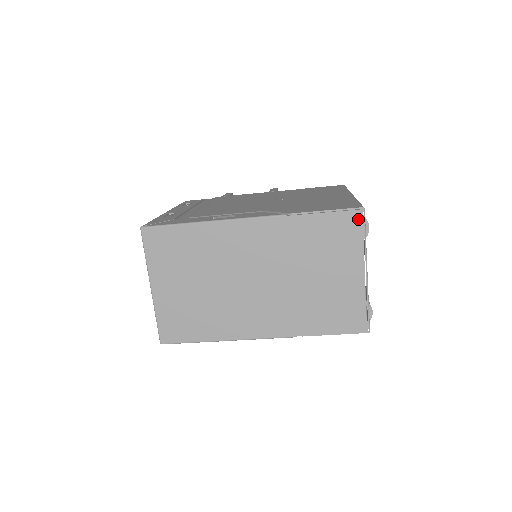
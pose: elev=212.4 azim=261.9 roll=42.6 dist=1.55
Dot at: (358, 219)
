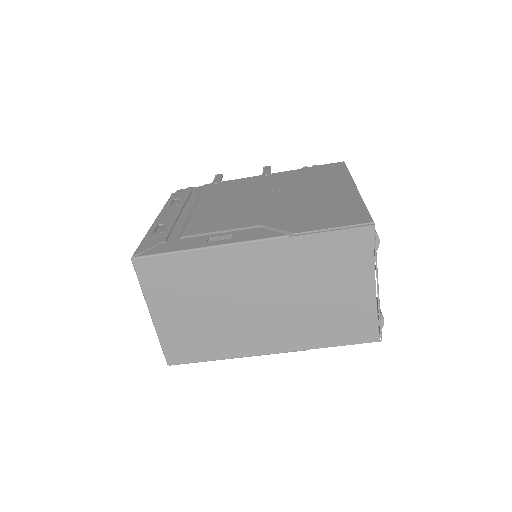
Dot at: (368, 235)
